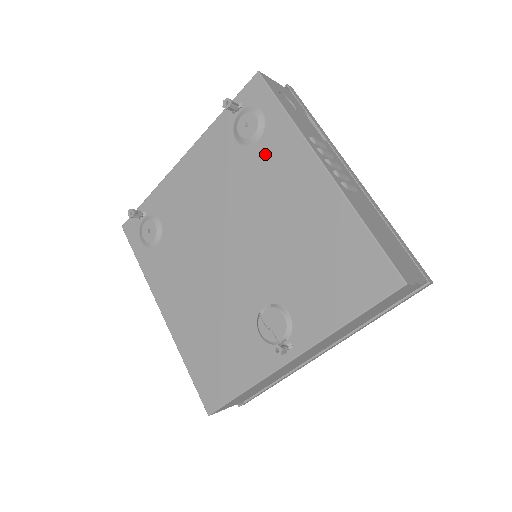
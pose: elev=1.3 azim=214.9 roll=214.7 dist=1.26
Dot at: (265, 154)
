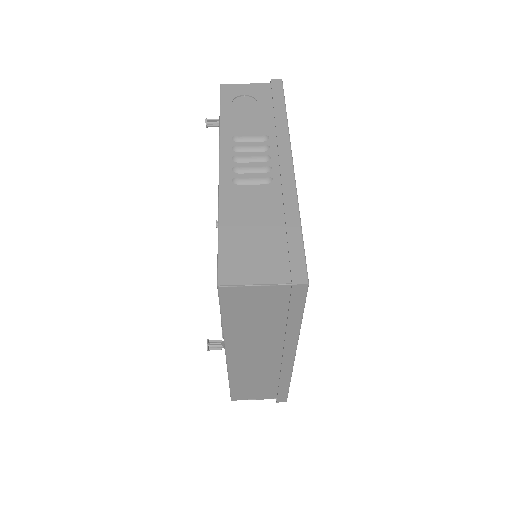
Dot at: occluded
